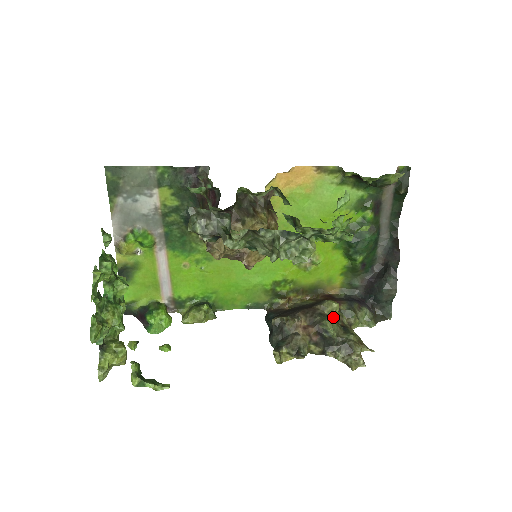
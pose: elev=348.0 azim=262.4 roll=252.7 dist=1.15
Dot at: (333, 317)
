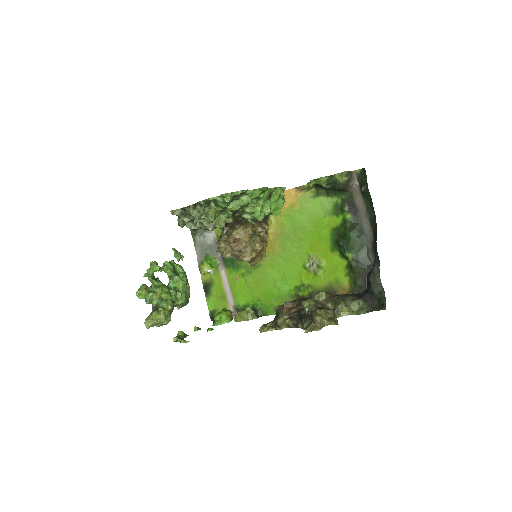
Dot at: (316, 301)
